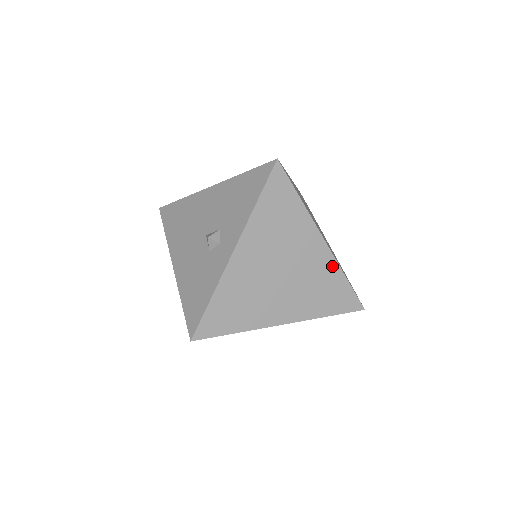
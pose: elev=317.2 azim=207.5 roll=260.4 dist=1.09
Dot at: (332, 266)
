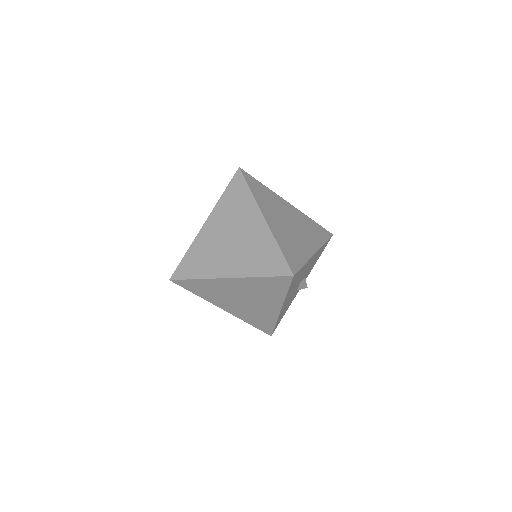
Dot at: (268, 237)
